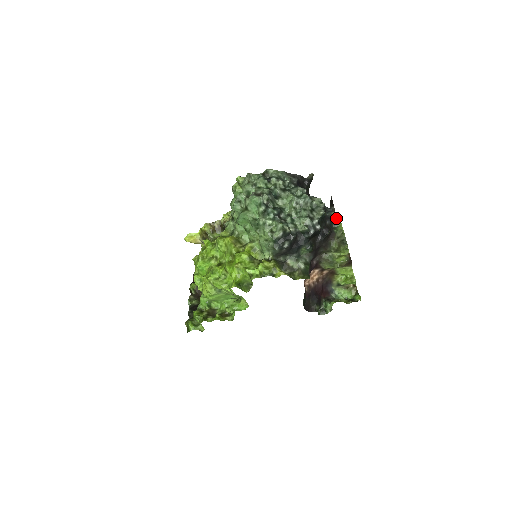
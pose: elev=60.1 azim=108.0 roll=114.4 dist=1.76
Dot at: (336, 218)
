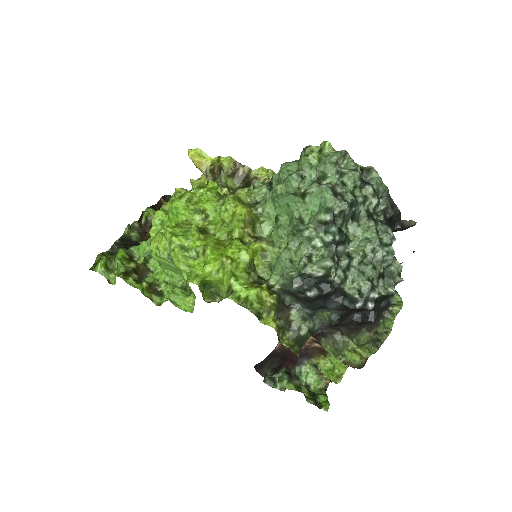
Dot at: (395, 306)
